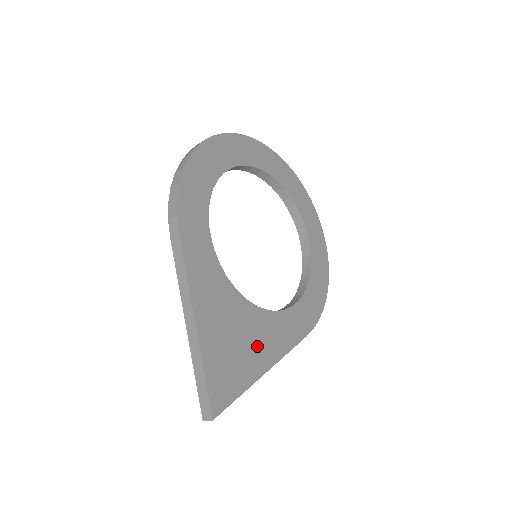
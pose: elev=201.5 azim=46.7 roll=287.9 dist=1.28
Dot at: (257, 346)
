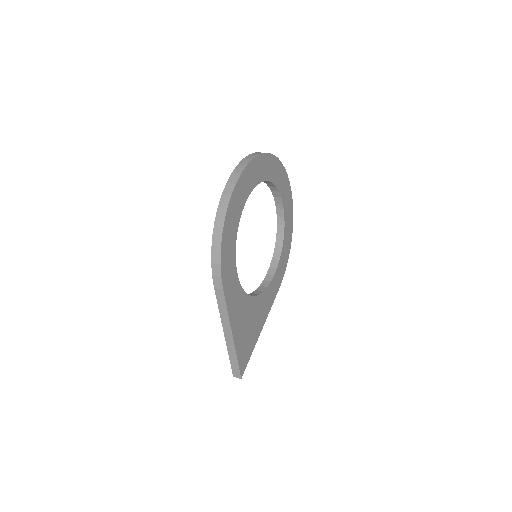
Dot at: (258, 320)
